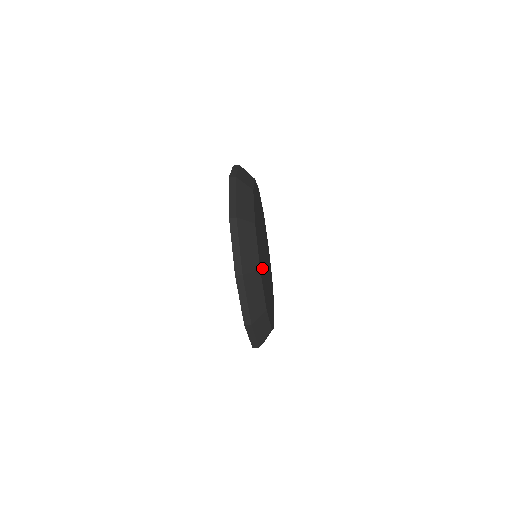
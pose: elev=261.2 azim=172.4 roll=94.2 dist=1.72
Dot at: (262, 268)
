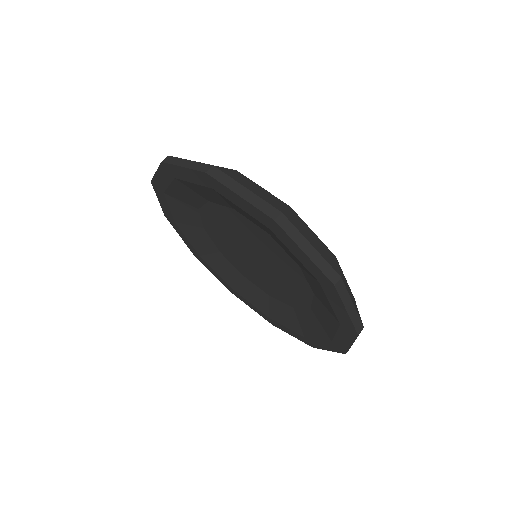
Dot at: occluded
